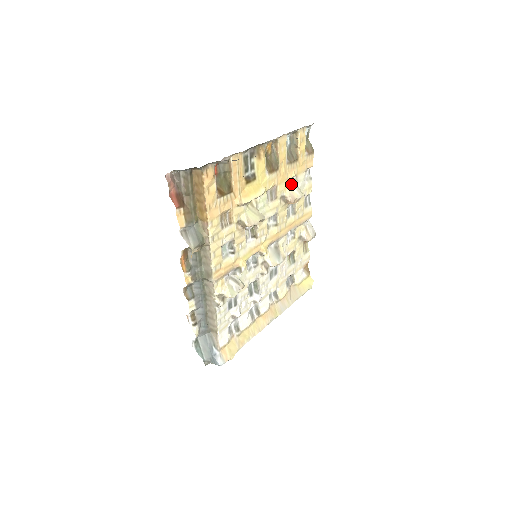
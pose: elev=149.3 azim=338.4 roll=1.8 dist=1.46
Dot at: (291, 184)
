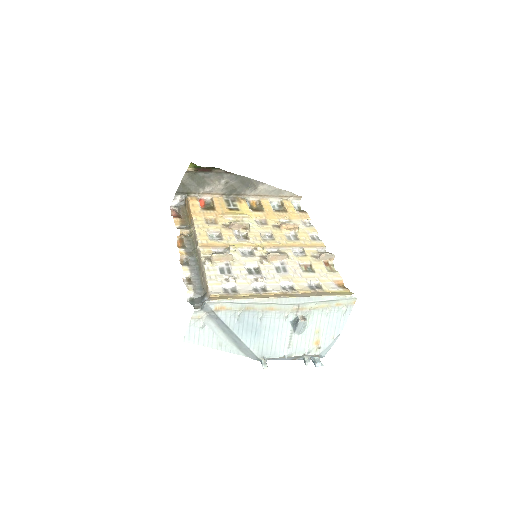
Dot at: occluded
